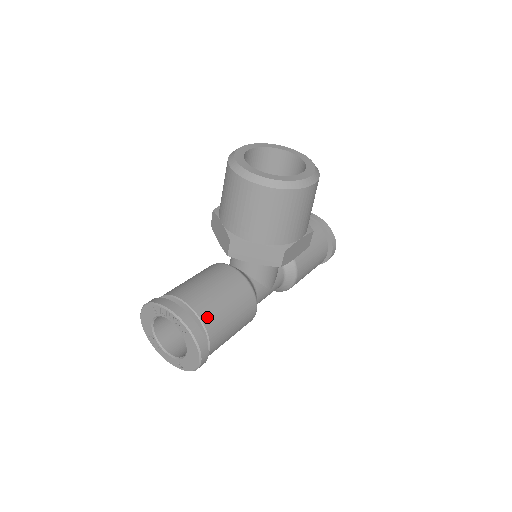
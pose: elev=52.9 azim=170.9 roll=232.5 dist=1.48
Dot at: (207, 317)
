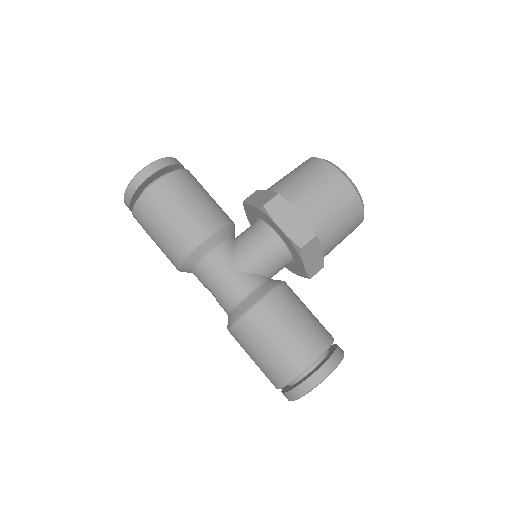
Dot at: (186, 174)
